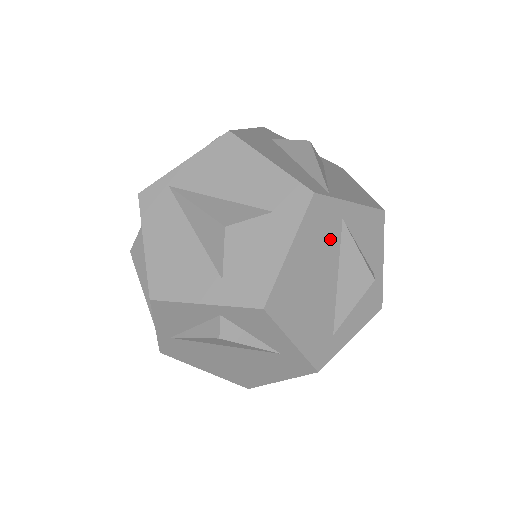
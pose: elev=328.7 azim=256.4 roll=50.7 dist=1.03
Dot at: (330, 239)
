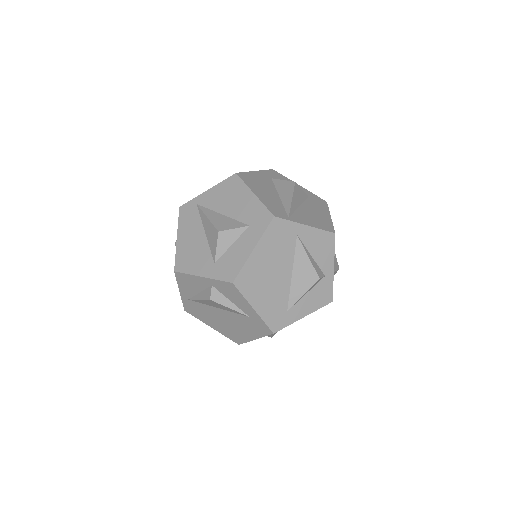
Dot at: (286, 247)
